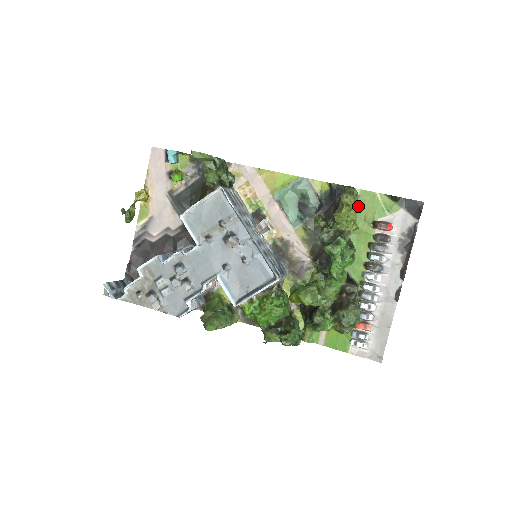
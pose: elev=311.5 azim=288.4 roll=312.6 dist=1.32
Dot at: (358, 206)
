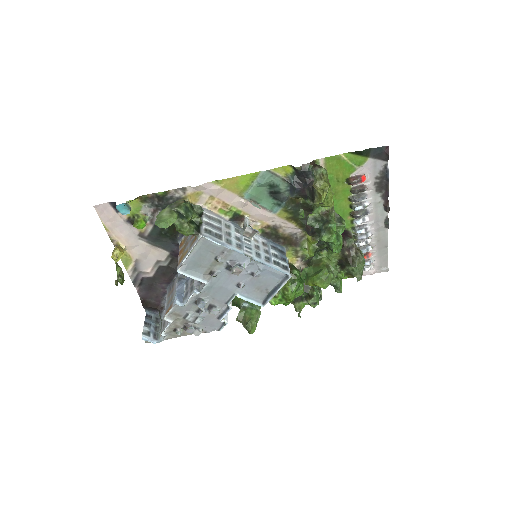
Dot at: occluded
